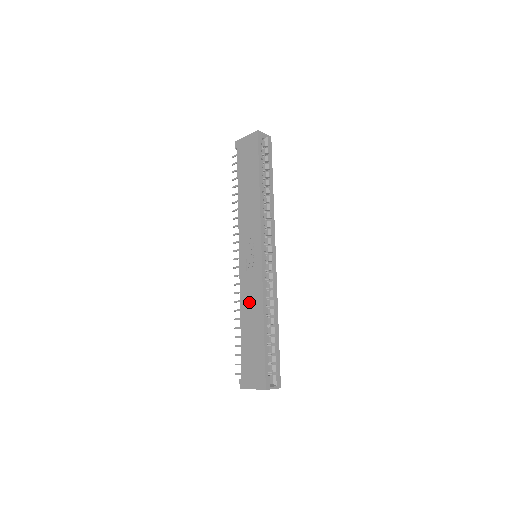
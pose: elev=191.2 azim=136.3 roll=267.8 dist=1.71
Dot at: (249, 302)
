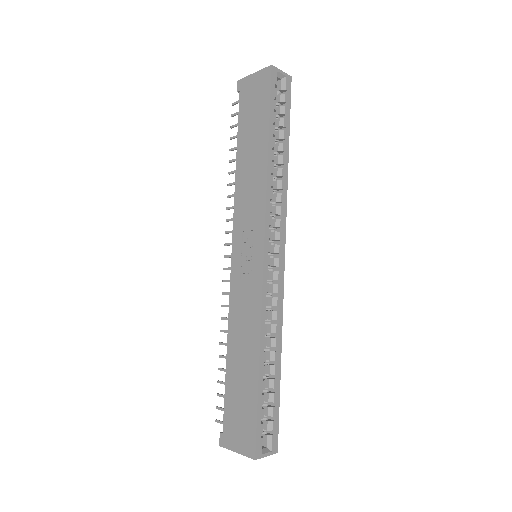
Dot at: (241, 325)
